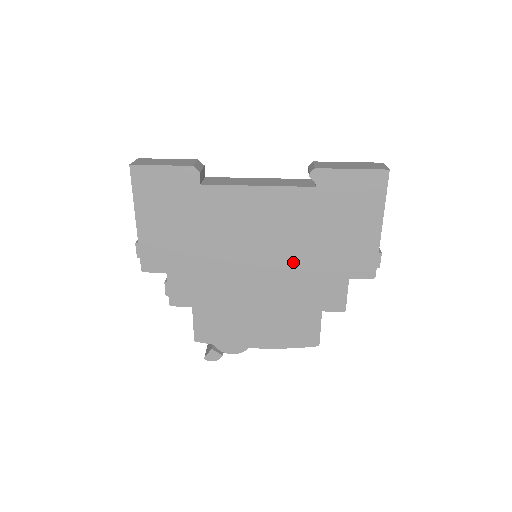
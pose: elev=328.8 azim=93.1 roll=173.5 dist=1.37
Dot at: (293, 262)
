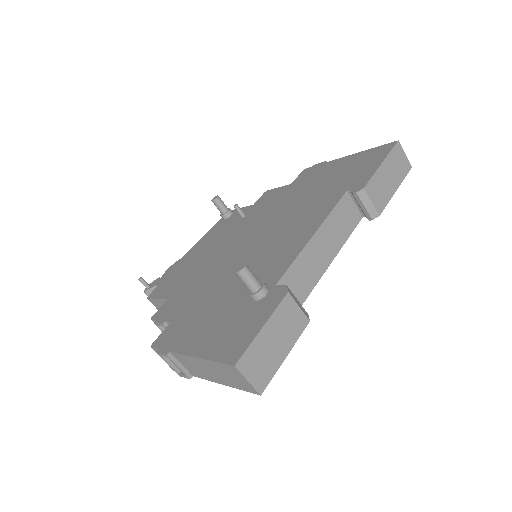
Dot at: occluded
